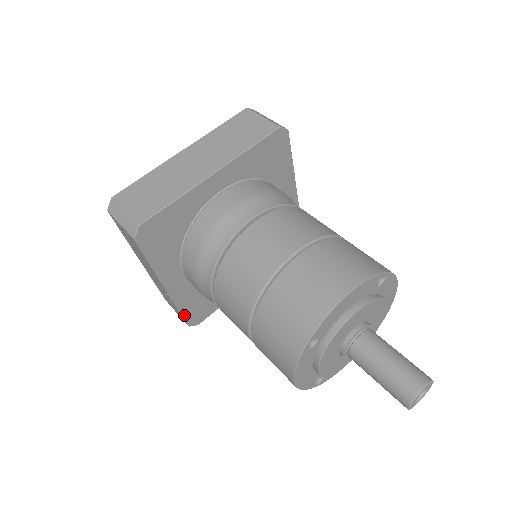
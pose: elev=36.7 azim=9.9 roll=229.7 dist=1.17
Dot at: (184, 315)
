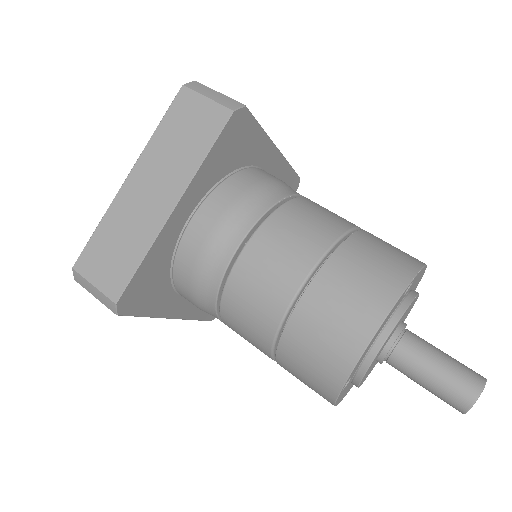
Dot at: (202, 319)
